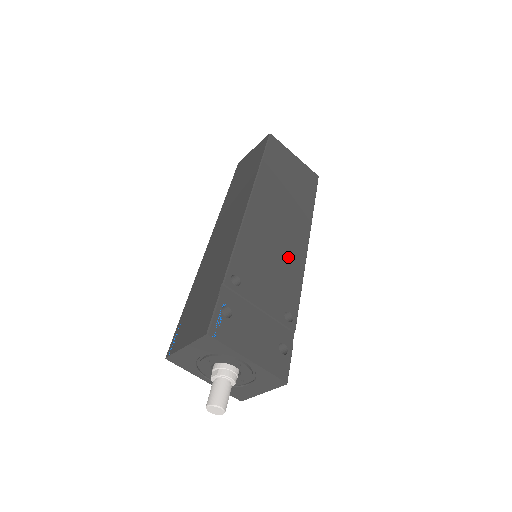
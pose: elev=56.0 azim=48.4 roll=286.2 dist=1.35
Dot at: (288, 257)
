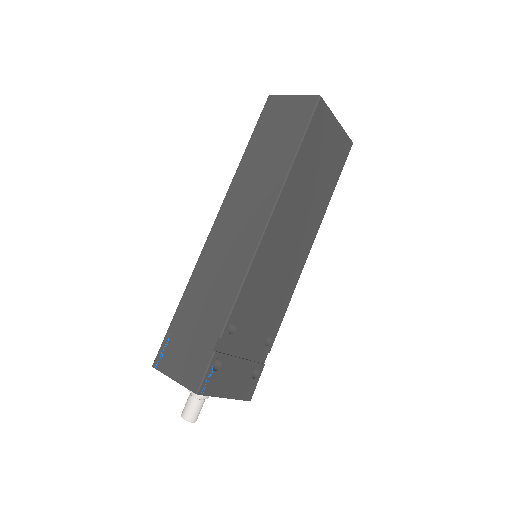
Dot at: (287, 276)
